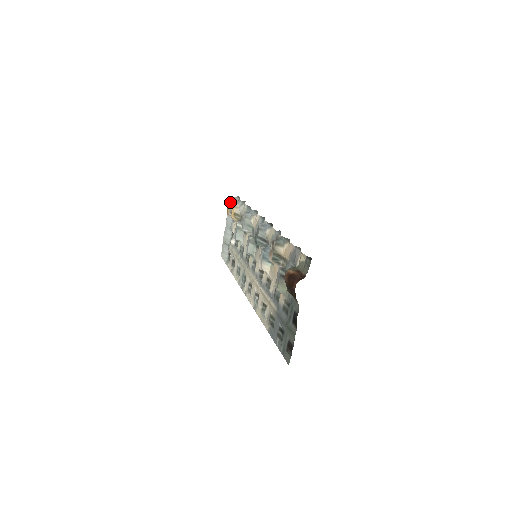
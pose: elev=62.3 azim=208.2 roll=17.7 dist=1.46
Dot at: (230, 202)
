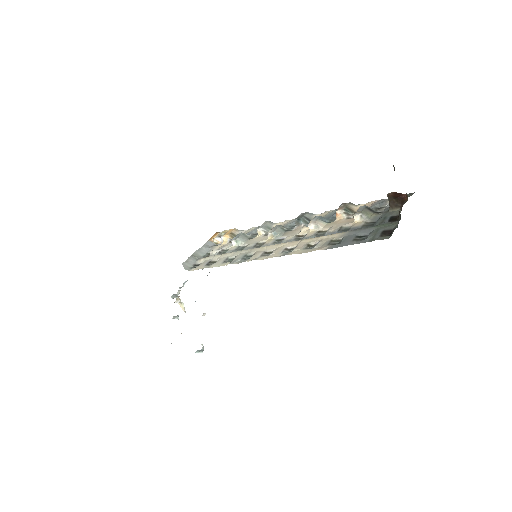
Dot at: (222, 231)
